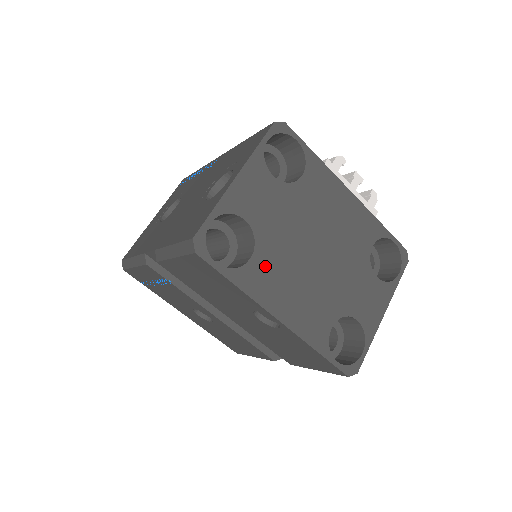
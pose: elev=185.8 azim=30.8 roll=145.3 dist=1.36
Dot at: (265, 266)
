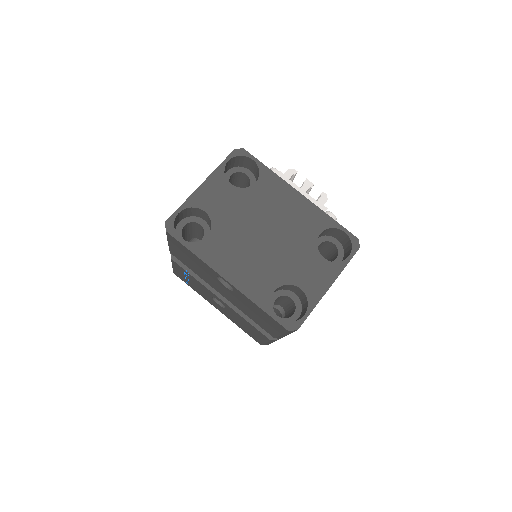
Dot at: (218, 242)
